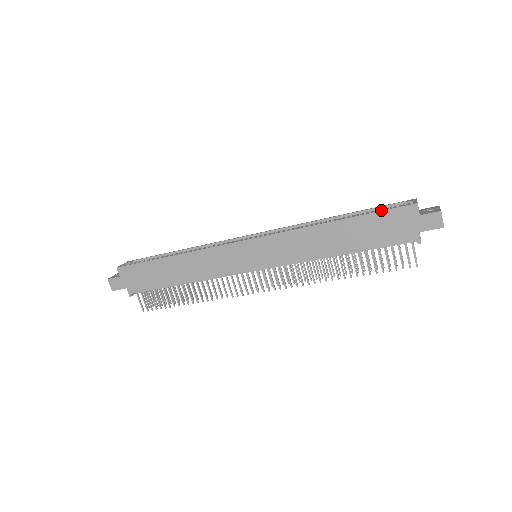
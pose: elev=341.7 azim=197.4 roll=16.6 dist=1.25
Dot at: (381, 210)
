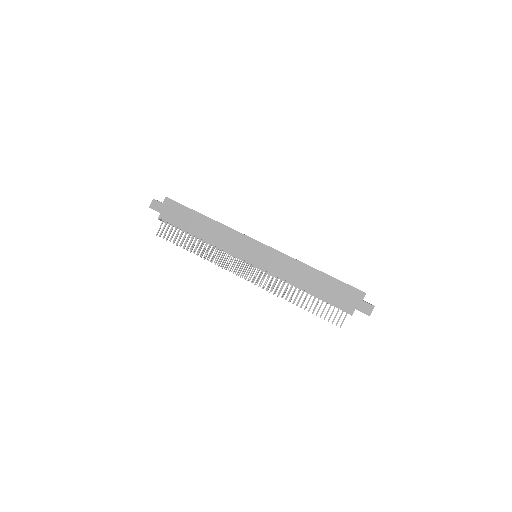
Dot at: occluded
